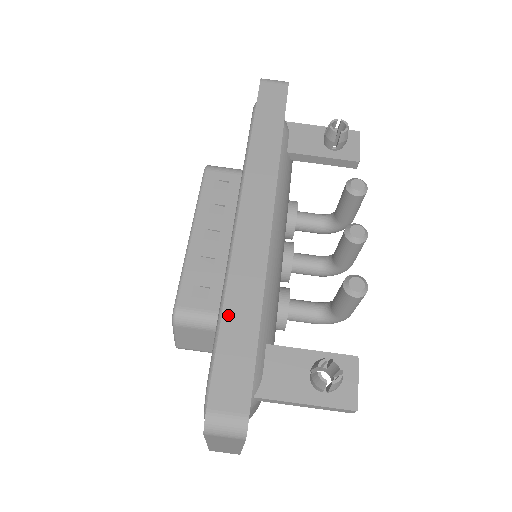
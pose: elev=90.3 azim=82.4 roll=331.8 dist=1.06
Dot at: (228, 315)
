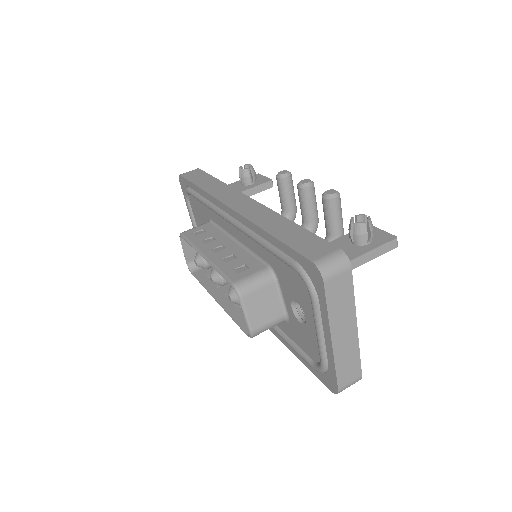
Dot at: (274, 232)
